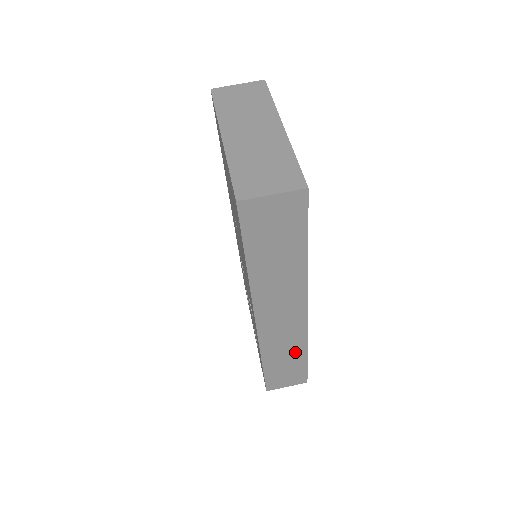
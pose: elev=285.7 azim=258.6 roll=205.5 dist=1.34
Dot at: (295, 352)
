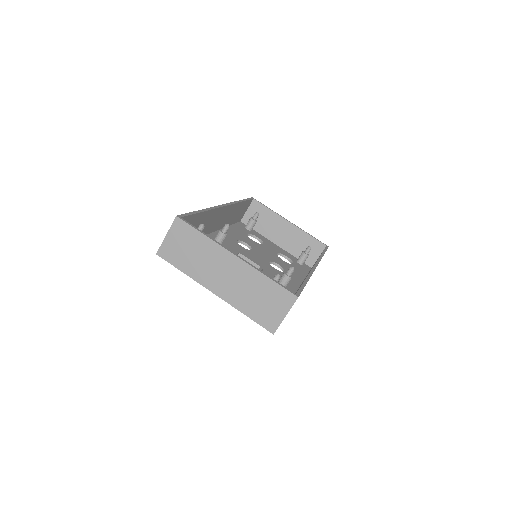
Dot at: occluded
